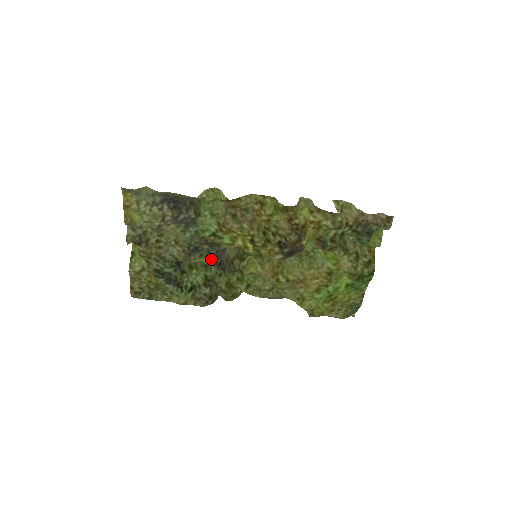
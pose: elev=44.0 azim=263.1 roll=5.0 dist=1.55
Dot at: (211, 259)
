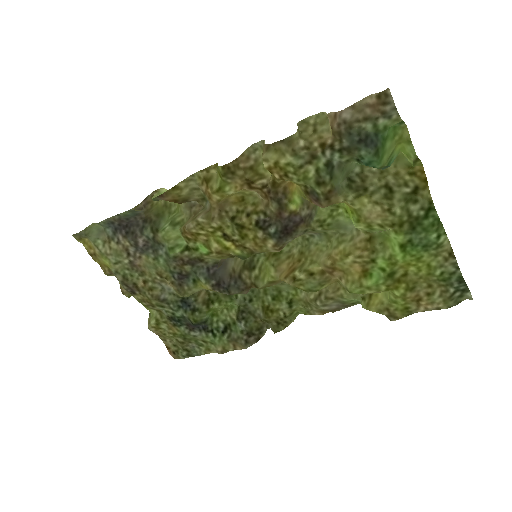
Dot at: (204, 281)
